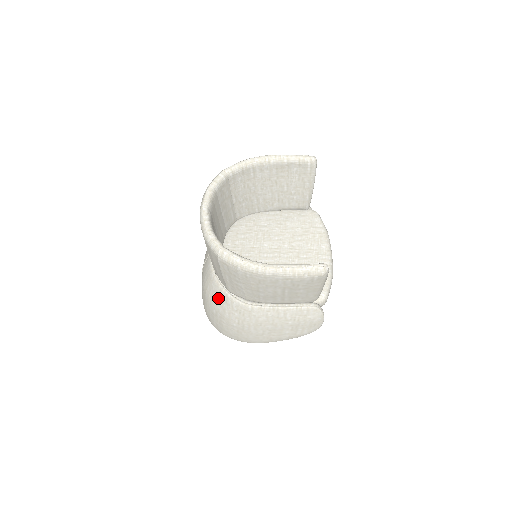
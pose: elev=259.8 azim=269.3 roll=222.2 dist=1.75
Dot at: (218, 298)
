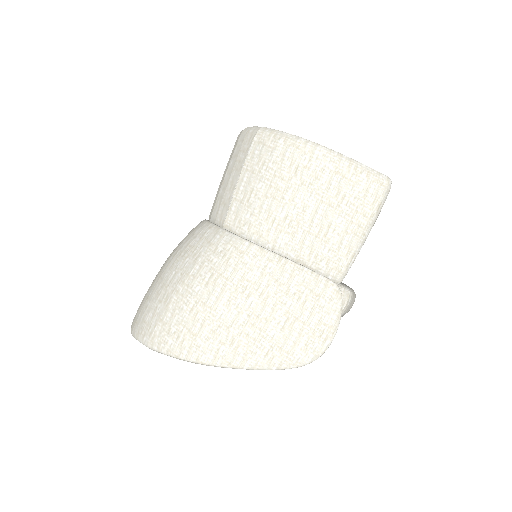
Dot at: (197, 242)
